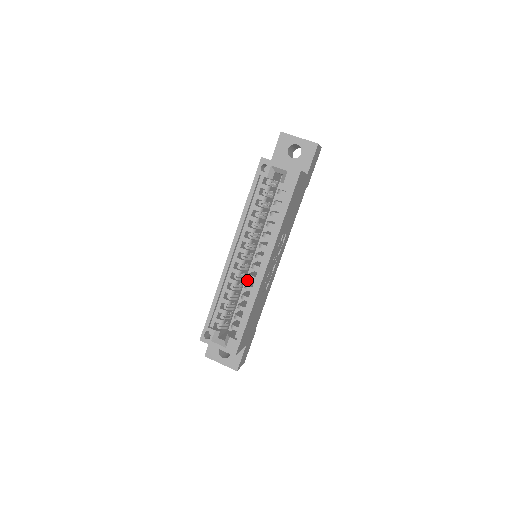
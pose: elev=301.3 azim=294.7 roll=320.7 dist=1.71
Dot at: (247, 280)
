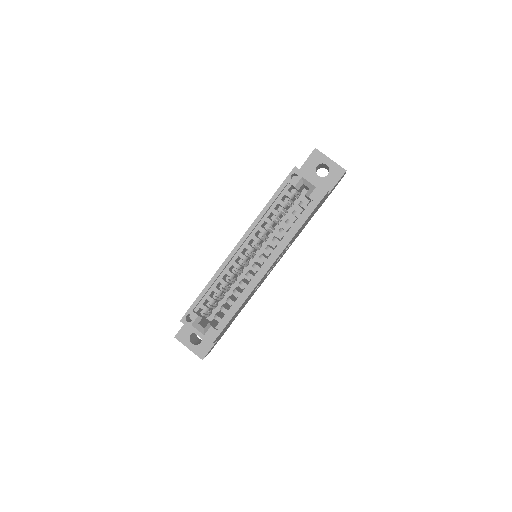
Dot at: (240, 276)
